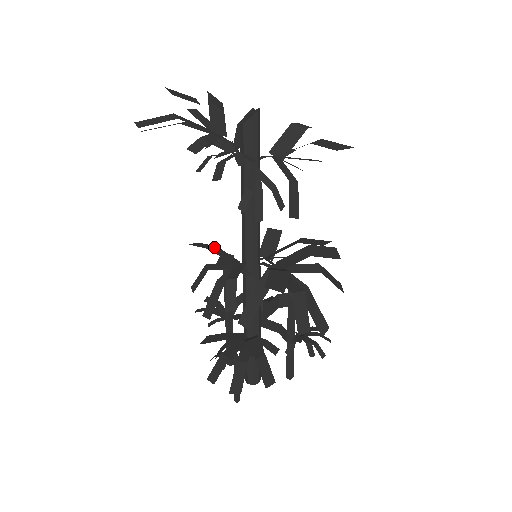
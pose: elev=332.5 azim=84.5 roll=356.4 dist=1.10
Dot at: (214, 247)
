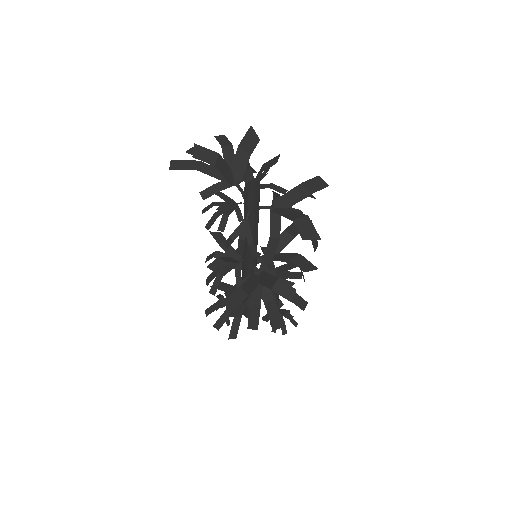
Dot at: (224, 242)
